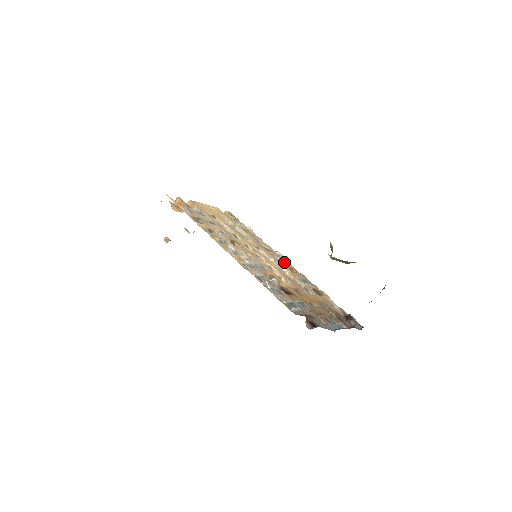
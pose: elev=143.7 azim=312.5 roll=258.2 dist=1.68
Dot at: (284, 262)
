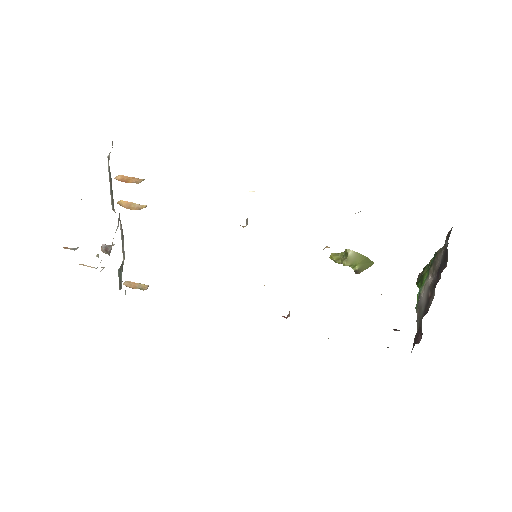
Dot at: occluded
